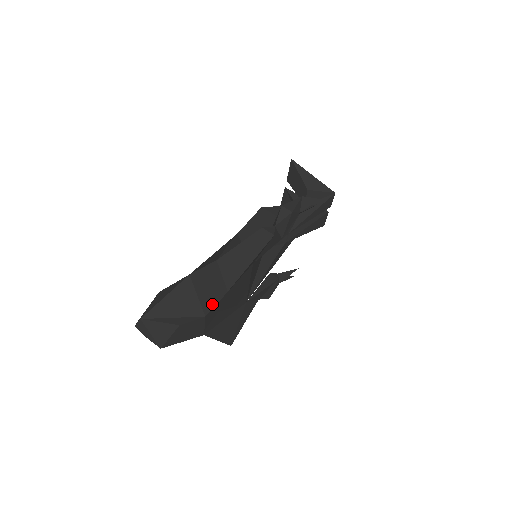
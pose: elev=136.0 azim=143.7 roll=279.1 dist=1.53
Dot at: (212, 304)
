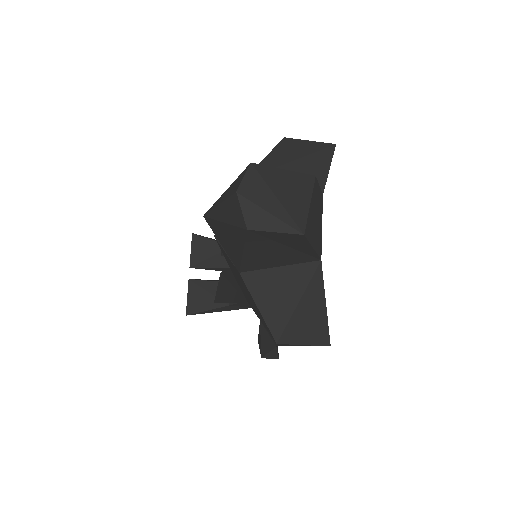
Dot at: (322, 173)
